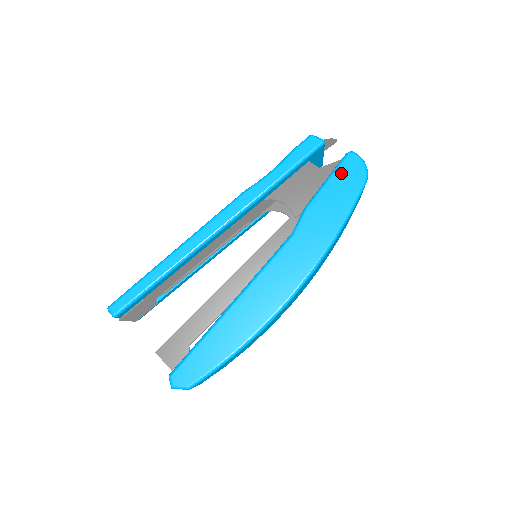
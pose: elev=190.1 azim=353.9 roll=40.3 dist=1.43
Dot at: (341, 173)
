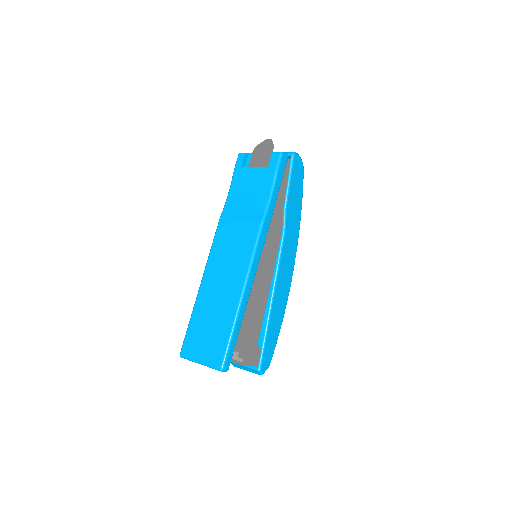
Dot at: (294, 172)
